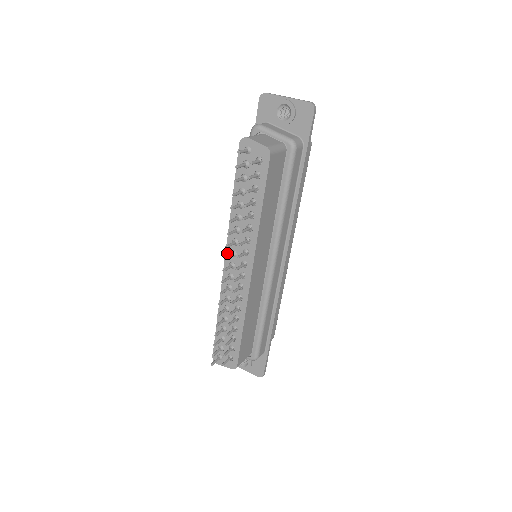
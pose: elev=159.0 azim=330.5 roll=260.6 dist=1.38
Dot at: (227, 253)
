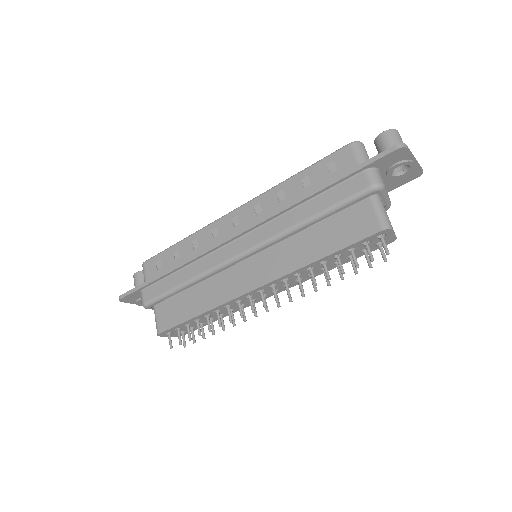
Dot at: (267, 285)
